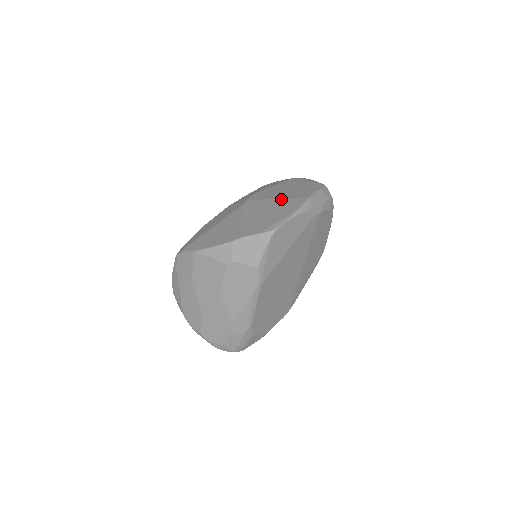
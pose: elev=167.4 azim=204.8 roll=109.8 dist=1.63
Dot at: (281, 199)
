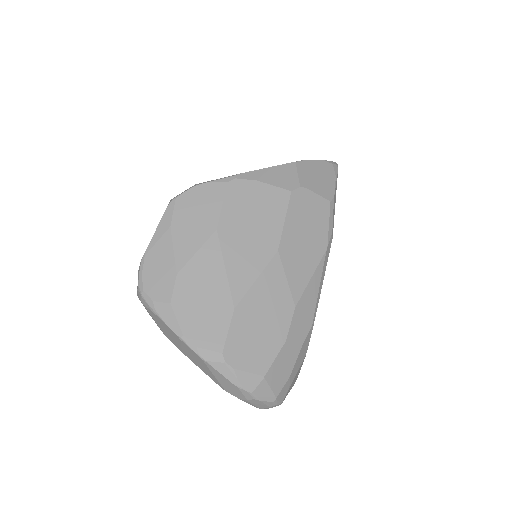
Dot at: occluded
